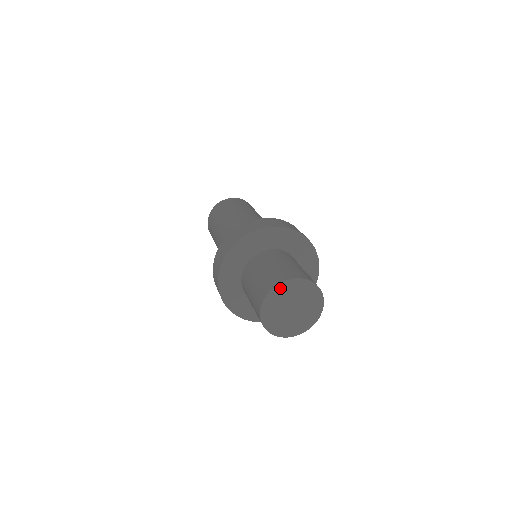
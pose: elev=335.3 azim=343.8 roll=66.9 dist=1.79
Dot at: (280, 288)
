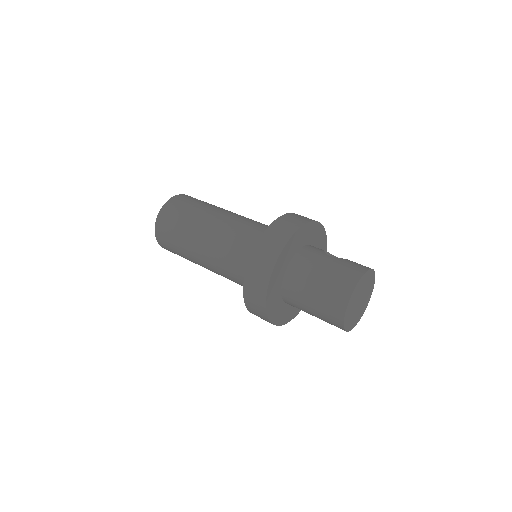
Dot at: (350, 303)
